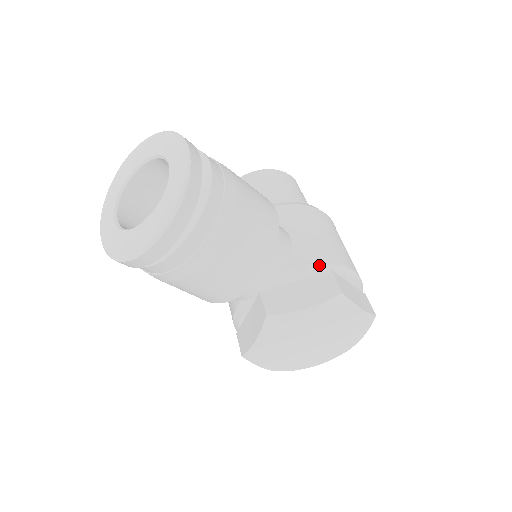
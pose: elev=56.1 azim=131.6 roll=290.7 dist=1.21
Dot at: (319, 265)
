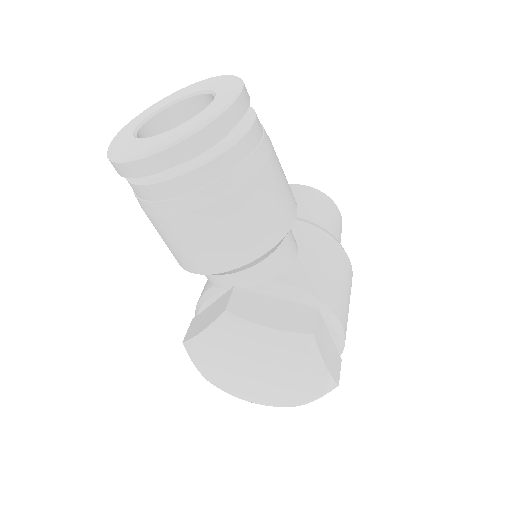
Dot at: (308, 295)
